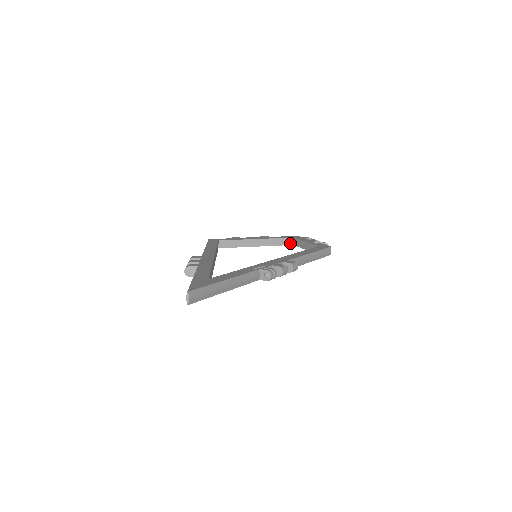
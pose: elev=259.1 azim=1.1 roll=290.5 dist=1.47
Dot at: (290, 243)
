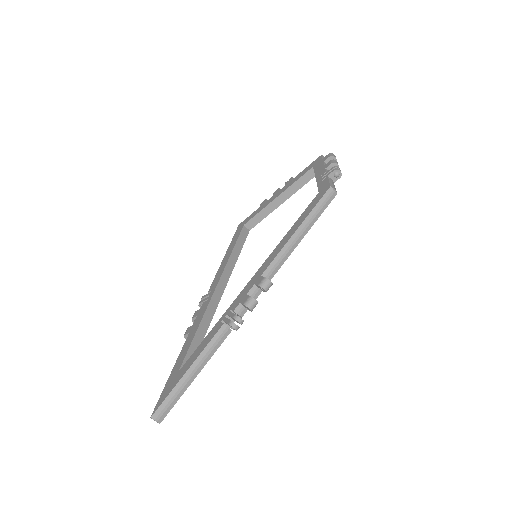
Dot at: (314, 174)
